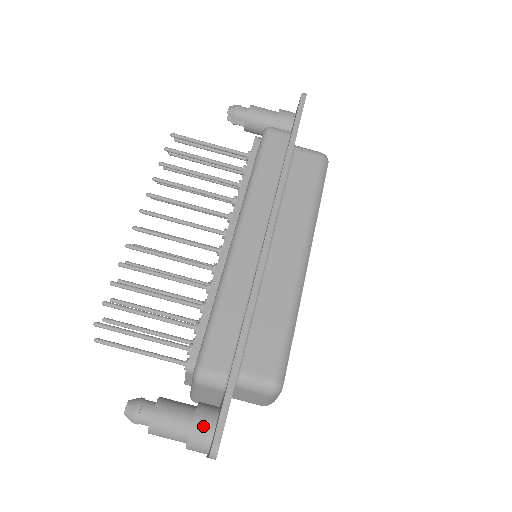
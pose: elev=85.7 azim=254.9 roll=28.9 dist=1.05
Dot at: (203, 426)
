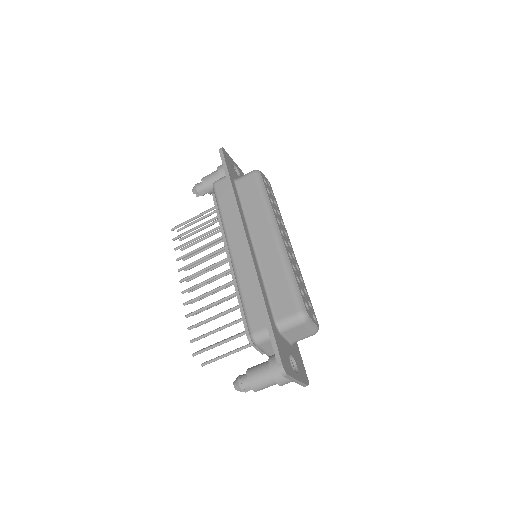
Dot at: (276, 365)
